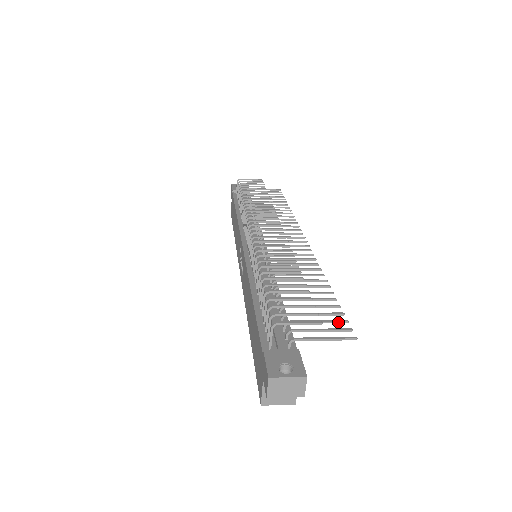
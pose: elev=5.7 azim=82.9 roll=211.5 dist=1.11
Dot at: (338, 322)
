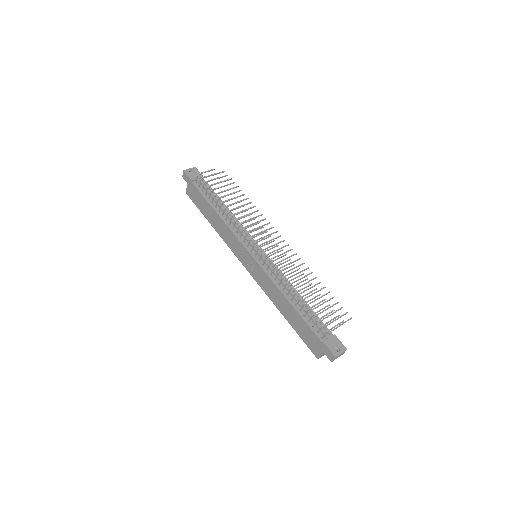
Dot at: occluded
